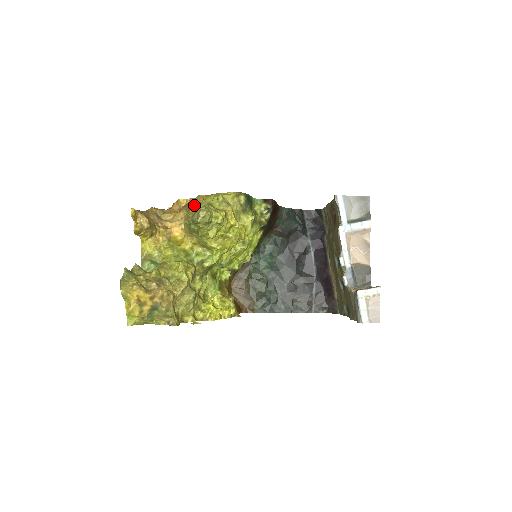
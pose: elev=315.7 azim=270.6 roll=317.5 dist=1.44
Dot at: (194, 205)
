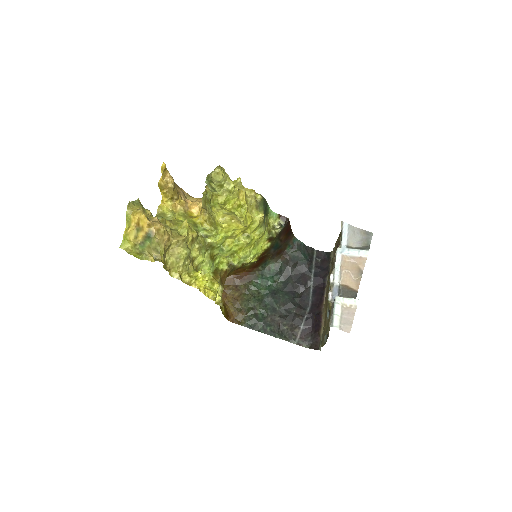
Dot at: occluded
